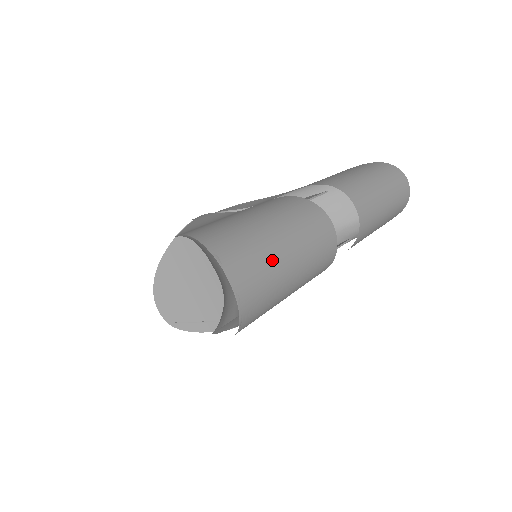
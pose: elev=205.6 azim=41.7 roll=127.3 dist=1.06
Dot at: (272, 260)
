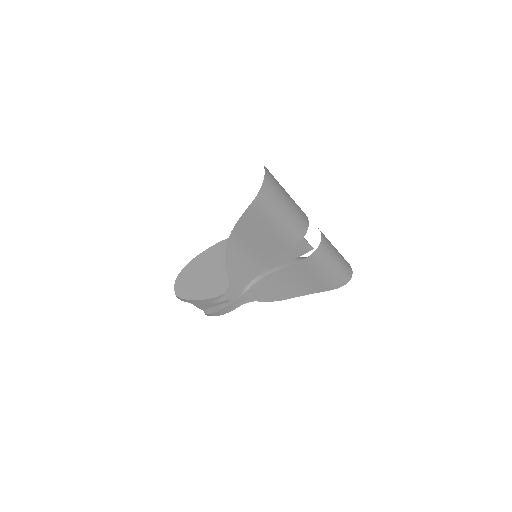
Dot at: (280, 187)
